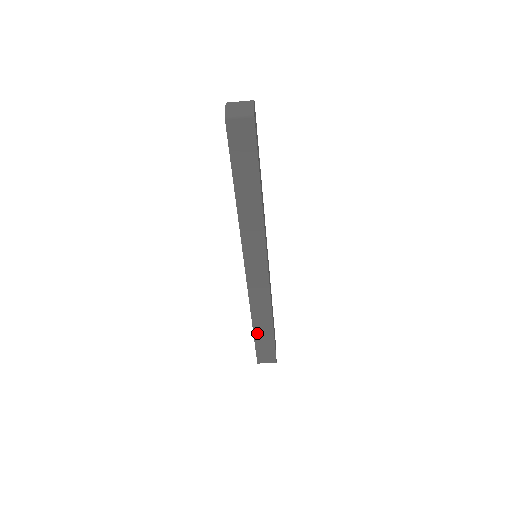
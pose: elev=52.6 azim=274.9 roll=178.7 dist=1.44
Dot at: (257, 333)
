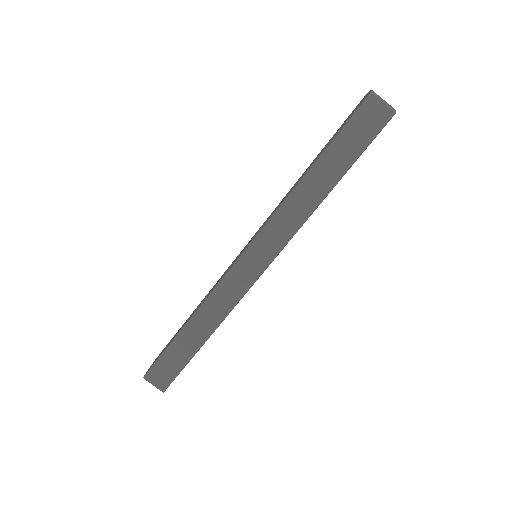
Dot at: (180, 339)
